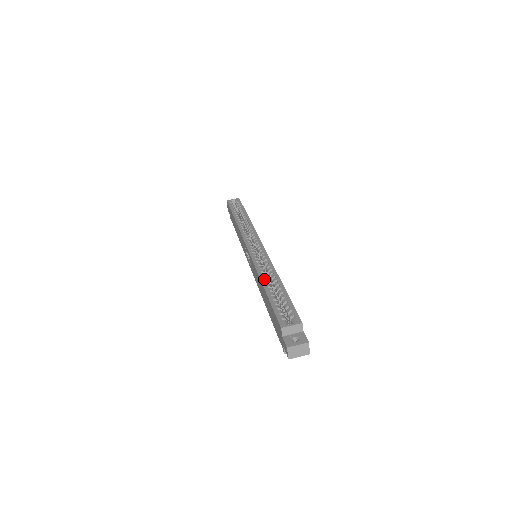
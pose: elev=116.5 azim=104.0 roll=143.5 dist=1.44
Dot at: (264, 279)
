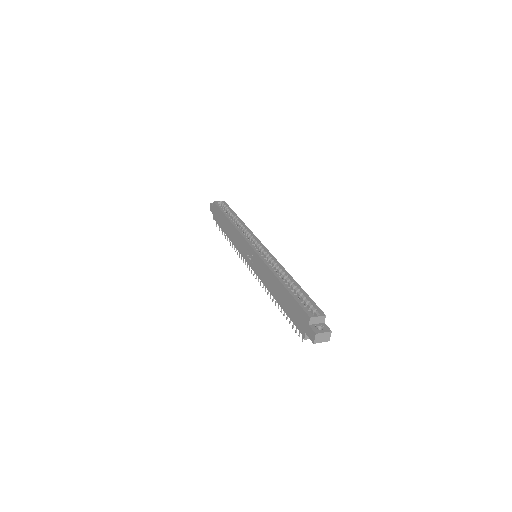
Dot at: (279, 276)
